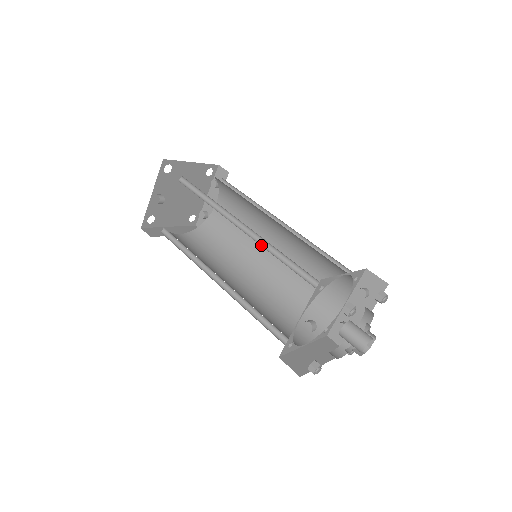
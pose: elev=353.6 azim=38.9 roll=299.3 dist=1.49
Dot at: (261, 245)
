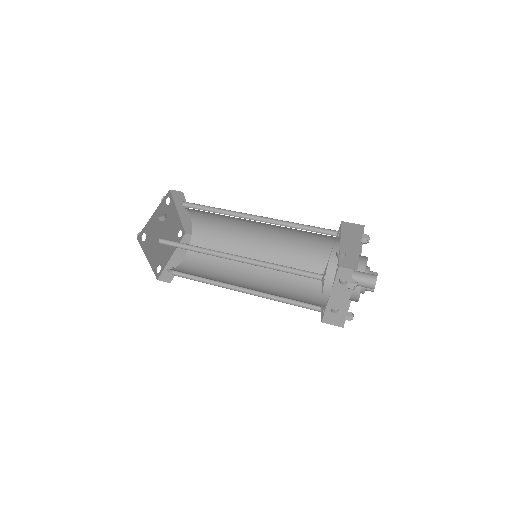
Dot at: (277, 224)
